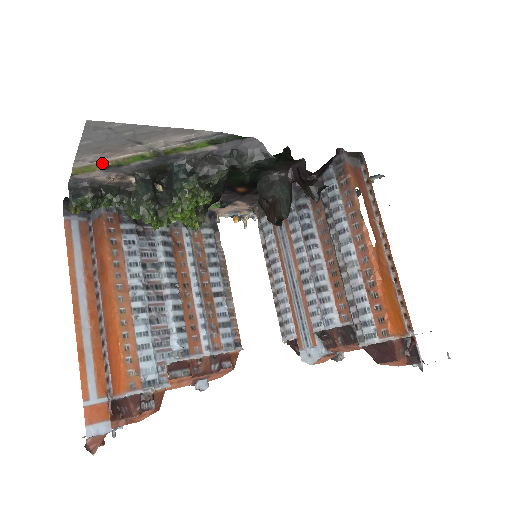
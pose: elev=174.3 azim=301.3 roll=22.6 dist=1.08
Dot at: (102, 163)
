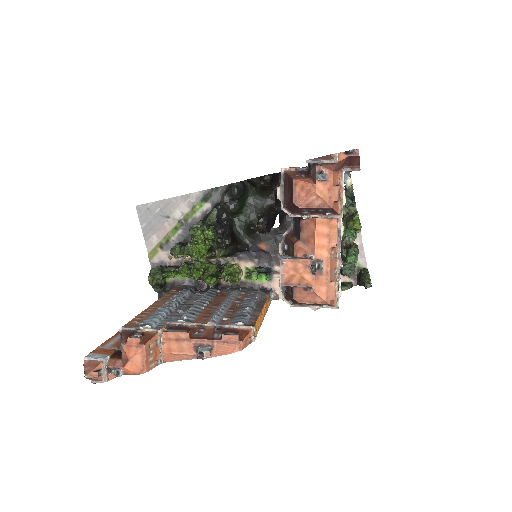
Dot at: (159, 243)
